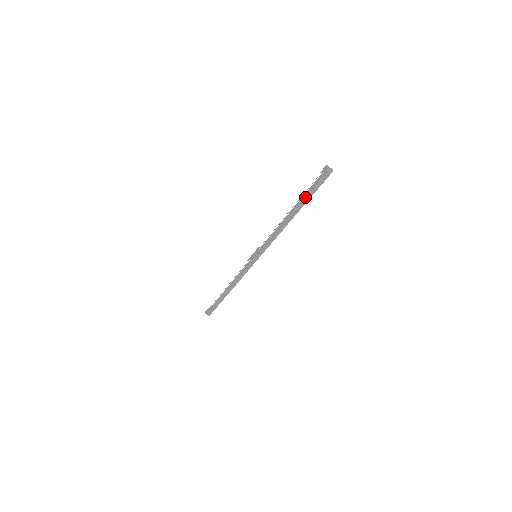
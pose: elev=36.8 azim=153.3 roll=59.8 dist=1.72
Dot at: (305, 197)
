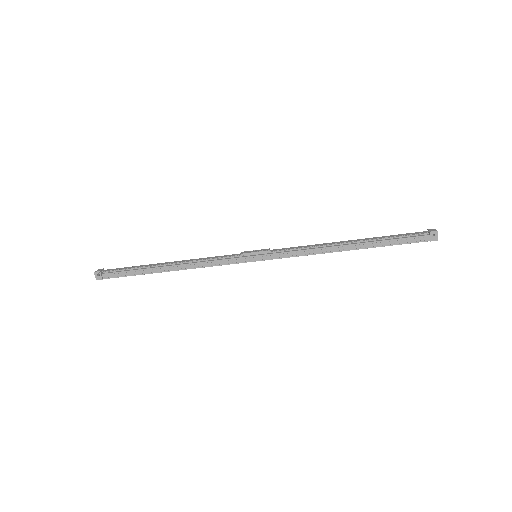
Dot at: (387, 241)
